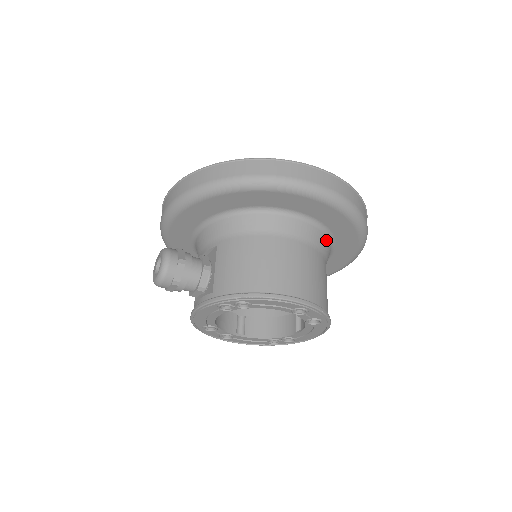
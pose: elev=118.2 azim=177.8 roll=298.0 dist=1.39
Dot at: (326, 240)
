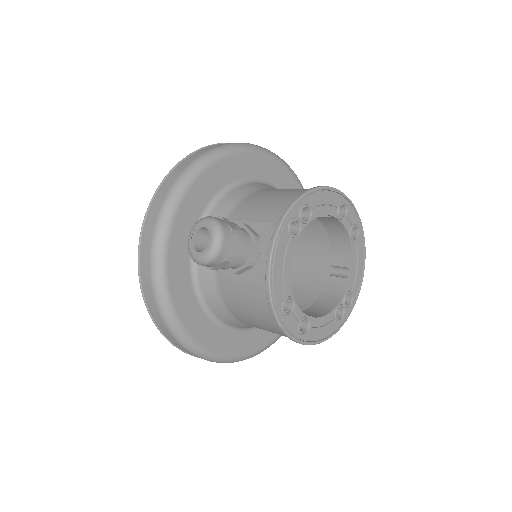
Dot at: occluded
